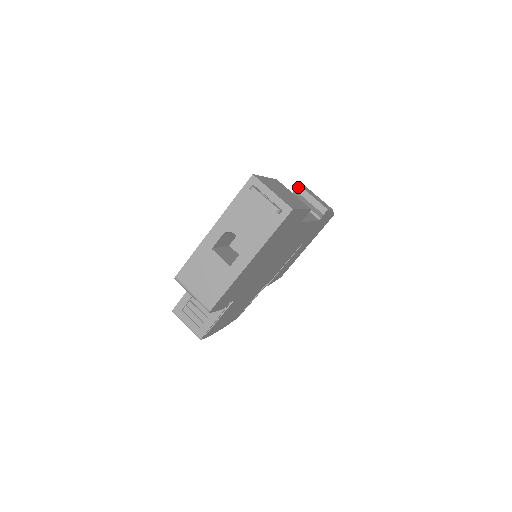
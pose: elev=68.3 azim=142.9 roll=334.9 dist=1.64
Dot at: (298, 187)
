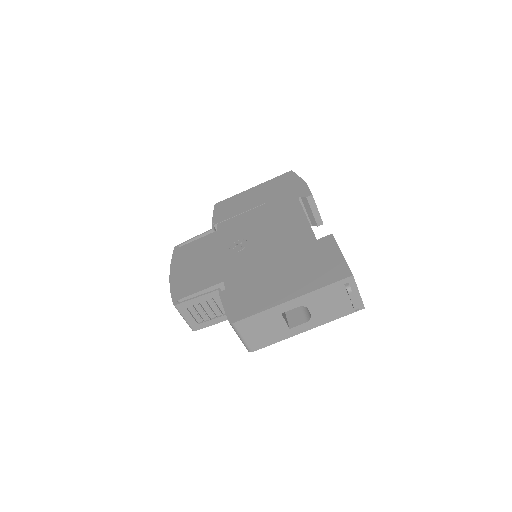
Dot at: (311, 197)
